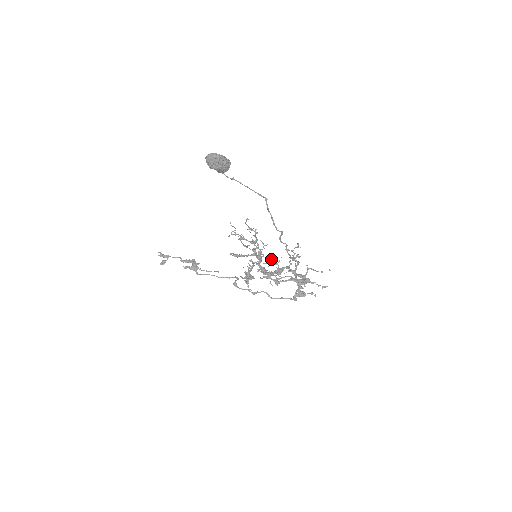
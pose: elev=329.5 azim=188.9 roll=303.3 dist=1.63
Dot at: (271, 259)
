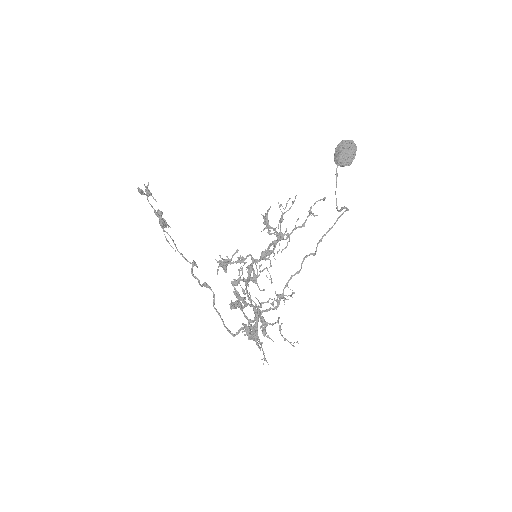
Dot at: occluded
